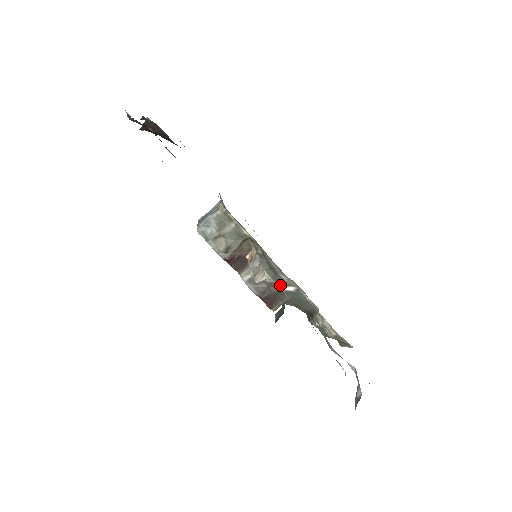
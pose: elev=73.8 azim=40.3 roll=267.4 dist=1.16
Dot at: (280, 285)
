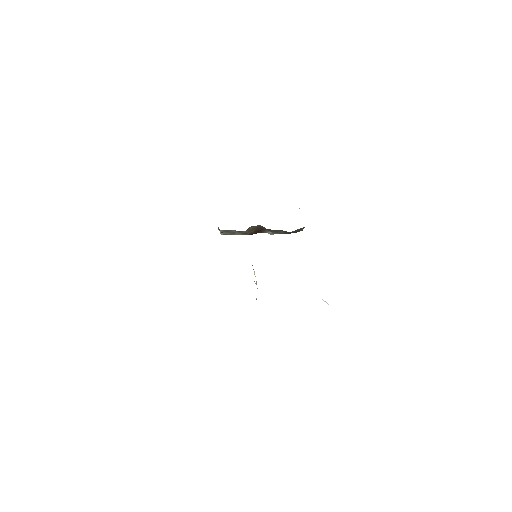
Dot at: occluded
